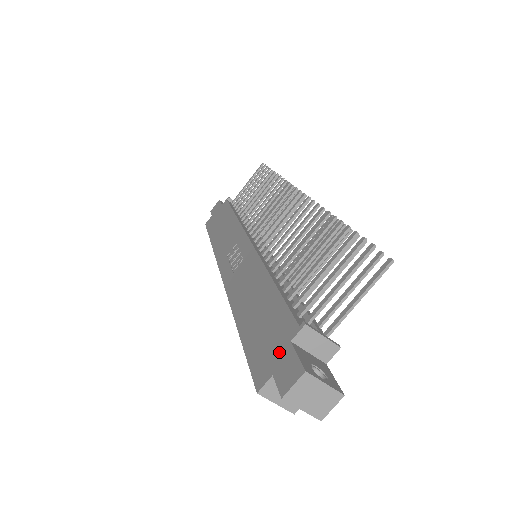
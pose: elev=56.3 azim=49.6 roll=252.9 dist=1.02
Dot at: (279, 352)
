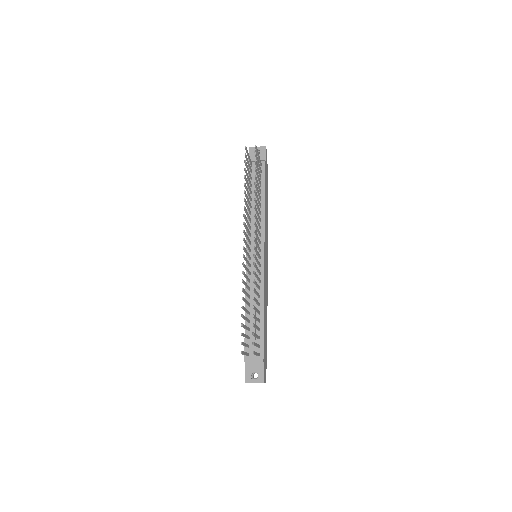
Dot at: occluded
